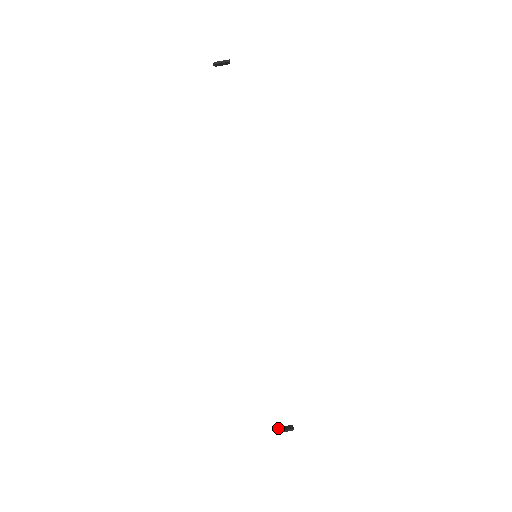
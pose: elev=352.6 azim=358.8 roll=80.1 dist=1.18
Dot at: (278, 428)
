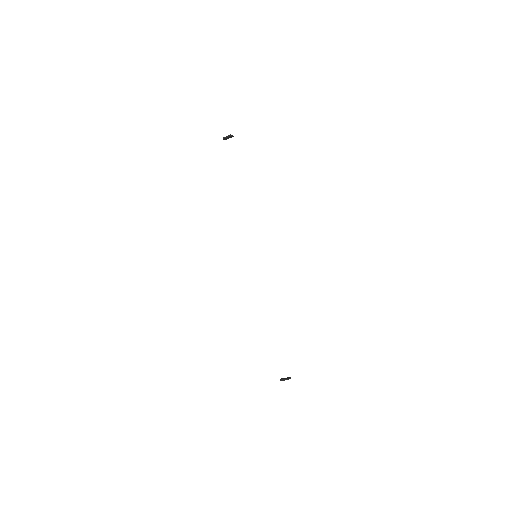
Dot at: occluded
